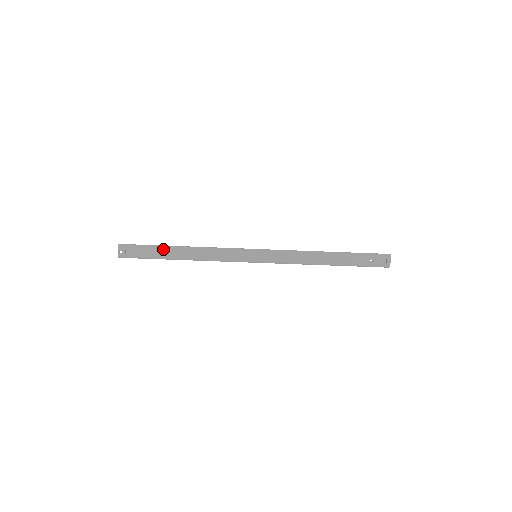
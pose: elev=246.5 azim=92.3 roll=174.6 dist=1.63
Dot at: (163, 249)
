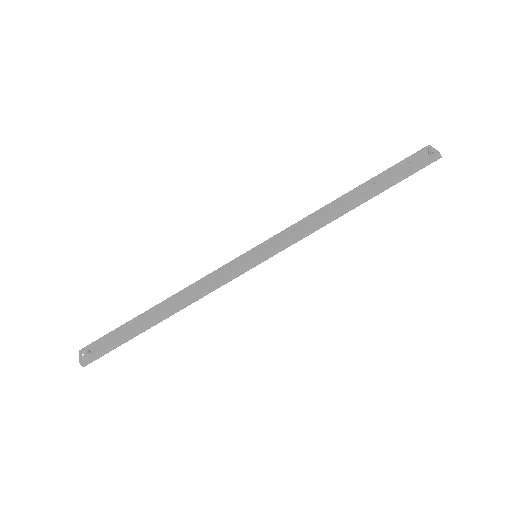
Dot at: (135, 319)
